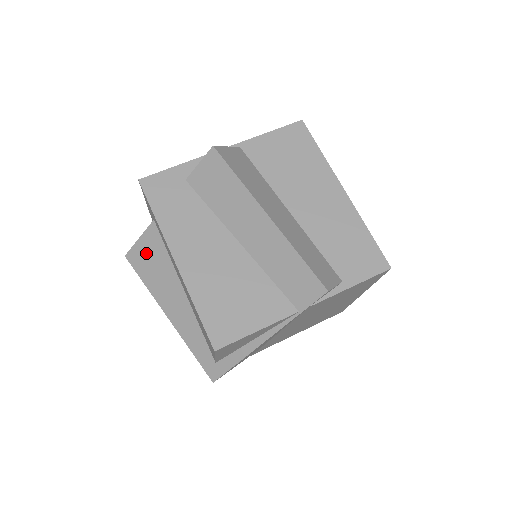
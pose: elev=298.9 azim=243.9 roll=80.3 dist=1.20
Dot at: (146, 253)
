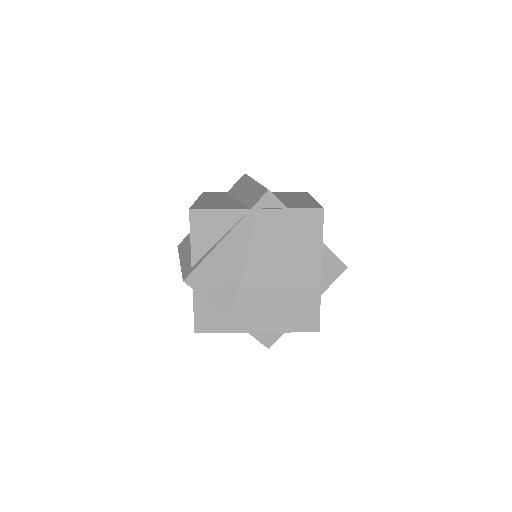
Dot at: (189, 237)
